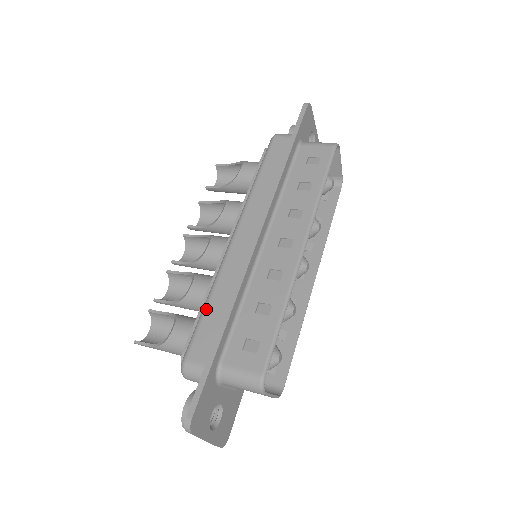
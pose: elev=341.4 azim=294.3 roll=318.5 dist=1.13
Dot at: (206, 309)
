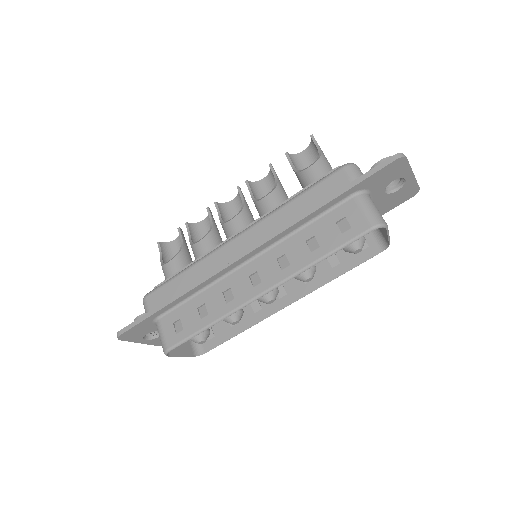
Dot at: (178, 276)
